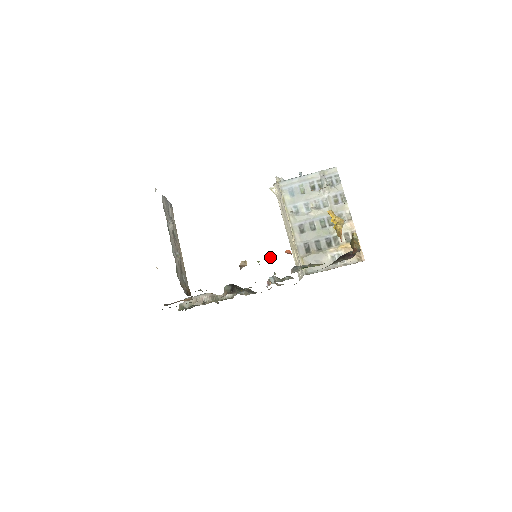
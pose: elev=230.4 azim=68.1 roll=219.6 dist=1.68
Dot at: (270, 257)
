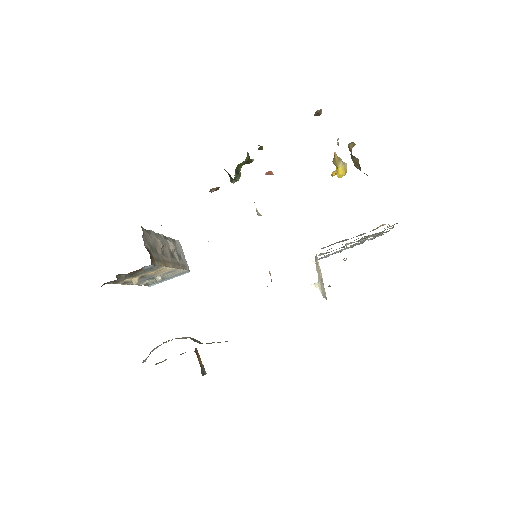
Dot at: (259, 213)
